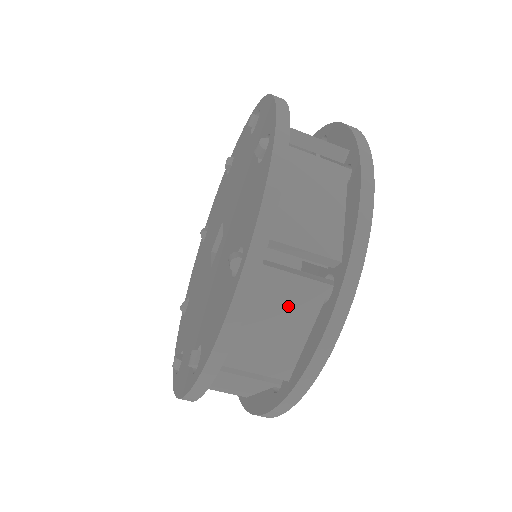
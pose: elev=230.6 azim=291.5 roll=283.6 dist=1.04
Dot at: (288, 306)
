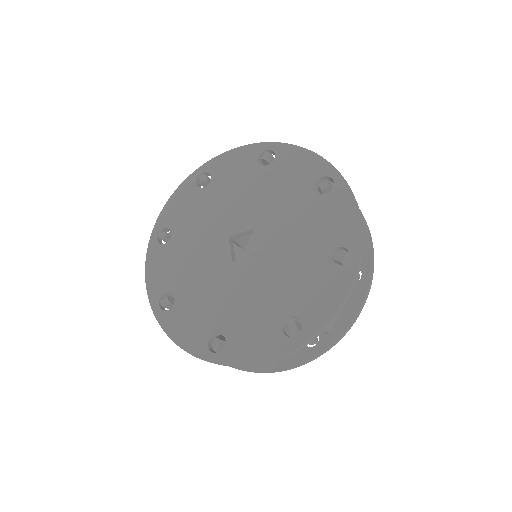
Dot at: occluded
